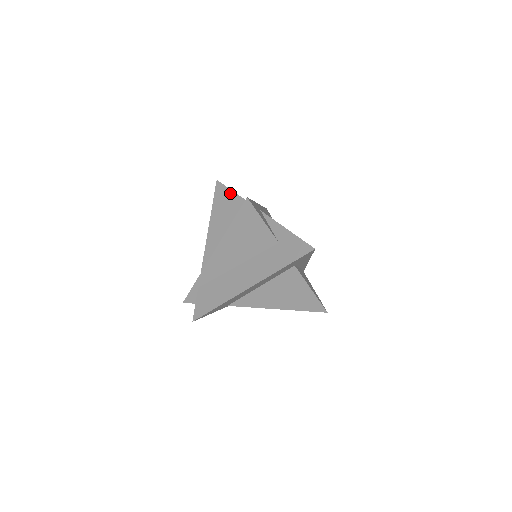
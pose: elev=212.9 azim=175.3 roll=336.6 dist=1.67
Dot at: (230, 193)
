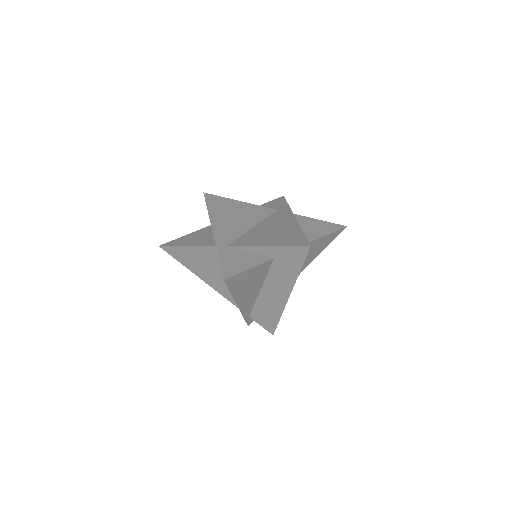
Dot at: (184, 249)
